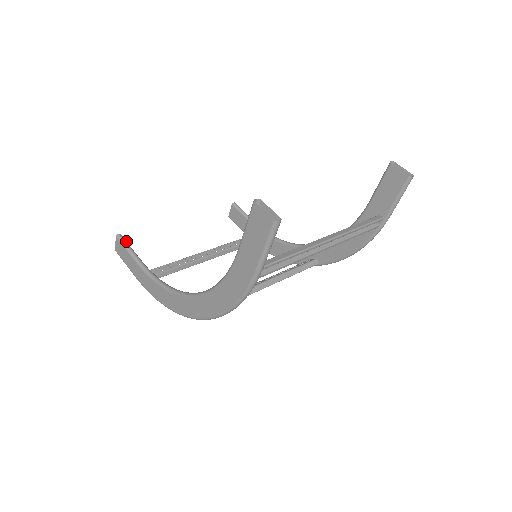
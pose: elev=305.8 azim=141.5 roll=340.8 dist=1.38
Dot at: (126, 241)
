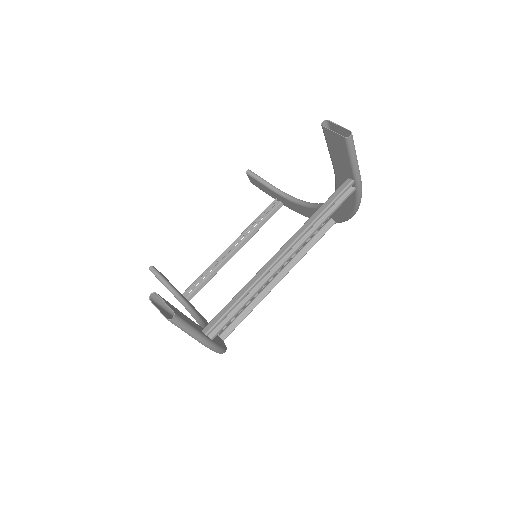
Dot at: (157, 272)
